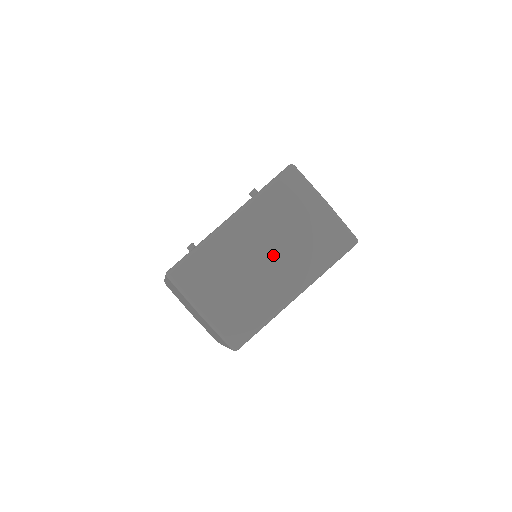
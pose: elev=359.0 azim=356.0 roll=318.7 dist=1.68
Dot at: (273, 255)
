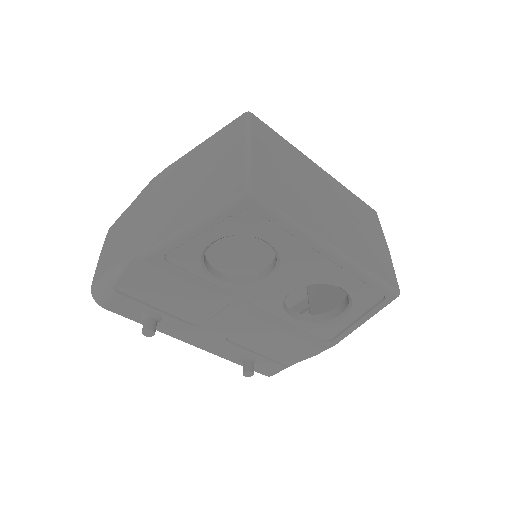
Dot at: (335, 211)
